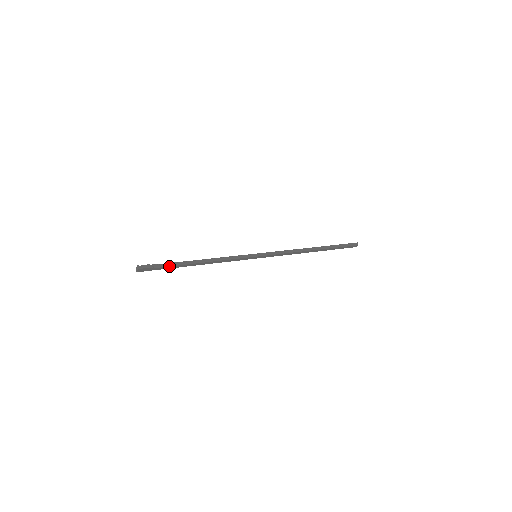
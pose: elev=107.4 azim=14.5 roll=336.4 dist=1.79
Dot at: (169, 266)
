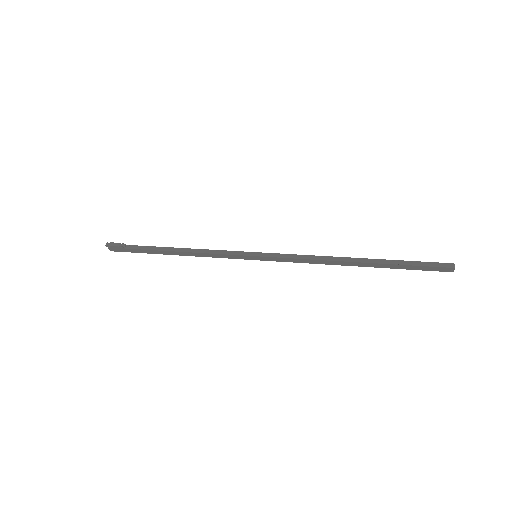
Dot at: (140, 249)
